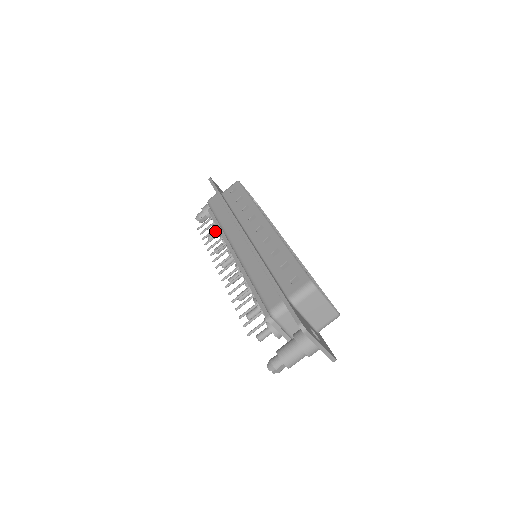
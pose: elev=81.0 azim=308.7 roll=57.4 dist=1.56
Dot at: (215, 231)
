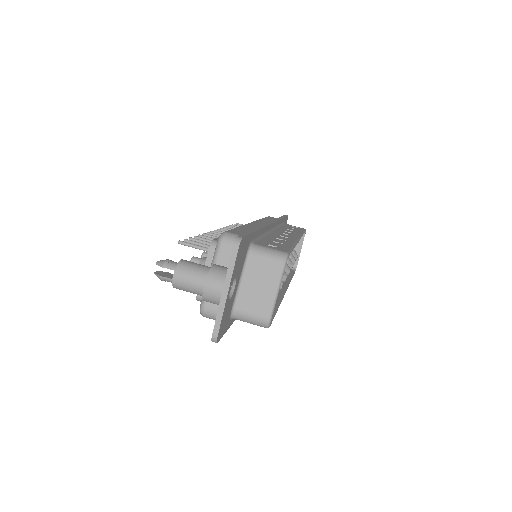
Dot at: occluded
